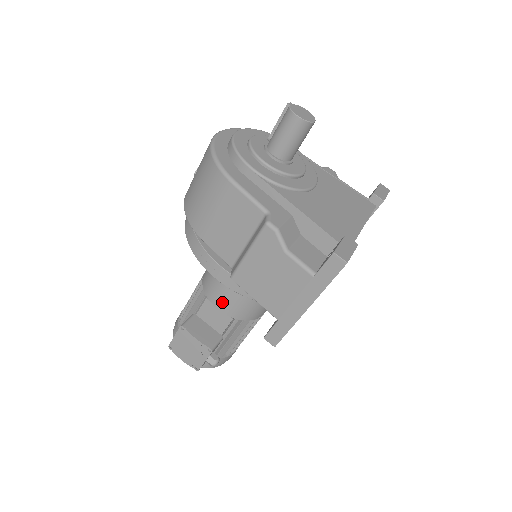
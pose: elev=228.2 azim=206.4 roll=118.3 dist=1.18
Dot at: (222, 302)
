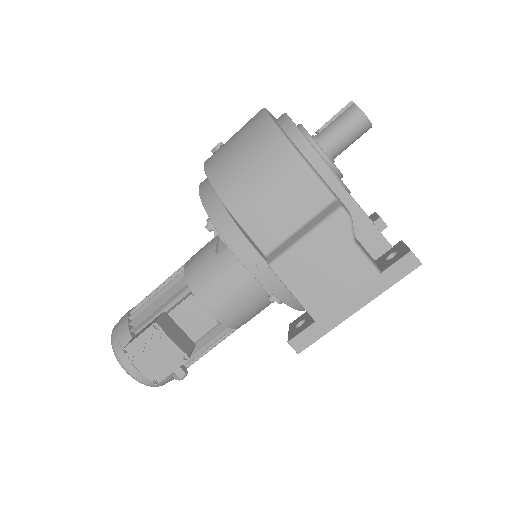
Dot at: (214, 300)
